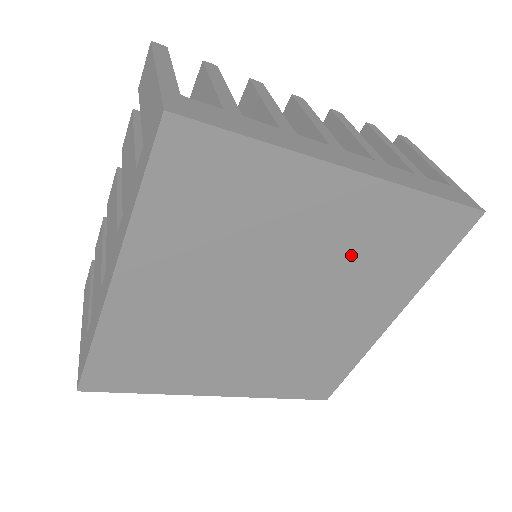
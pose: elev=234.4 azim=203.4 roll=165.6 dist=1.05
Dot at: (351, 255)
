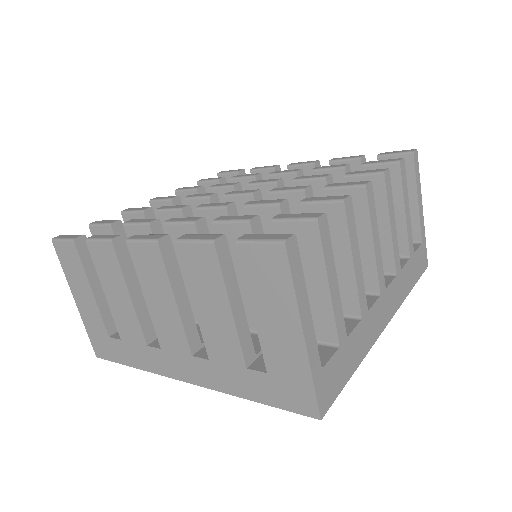
Dot at: occluded
